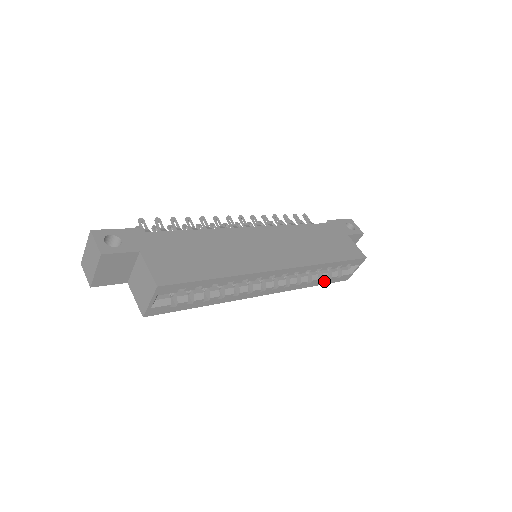
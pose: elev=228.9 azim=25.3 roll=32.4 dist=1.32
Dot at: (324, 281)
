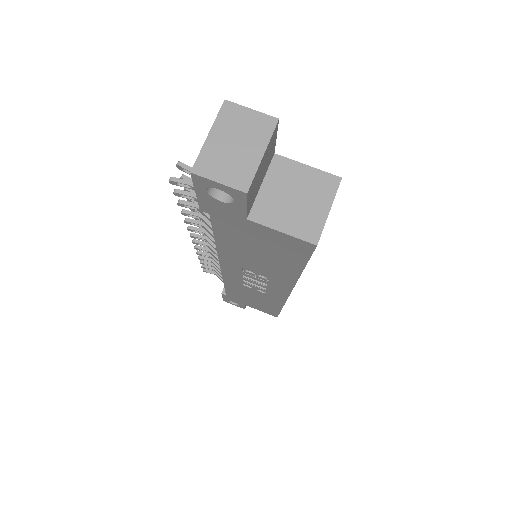
Dot at: occluded
